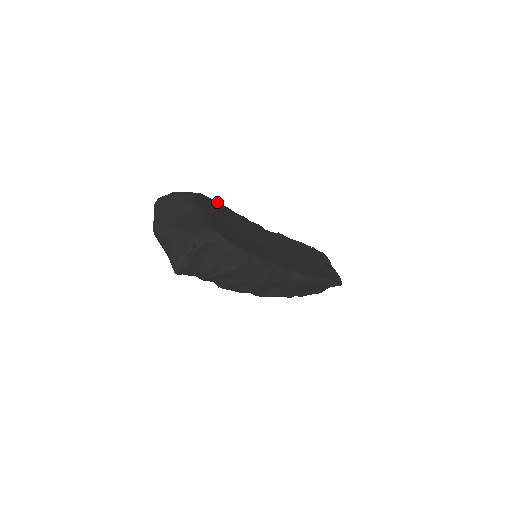
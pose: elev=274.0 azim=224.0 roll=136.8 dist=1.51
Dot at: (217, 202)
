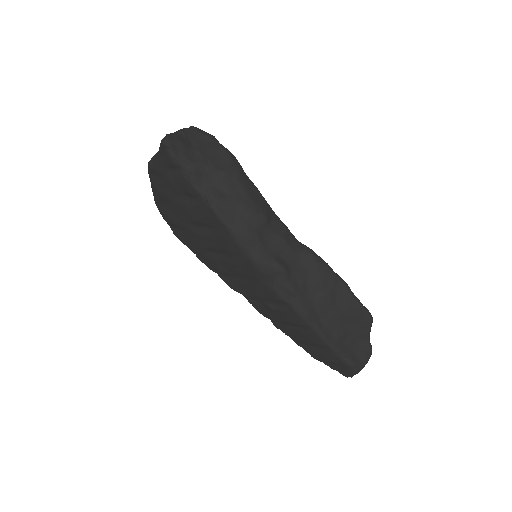
Dot at: occluded
